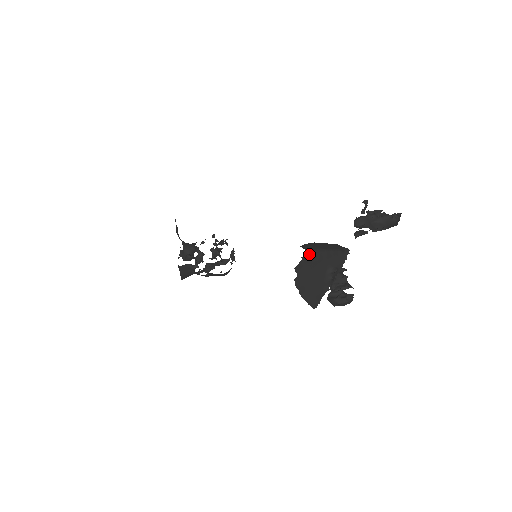
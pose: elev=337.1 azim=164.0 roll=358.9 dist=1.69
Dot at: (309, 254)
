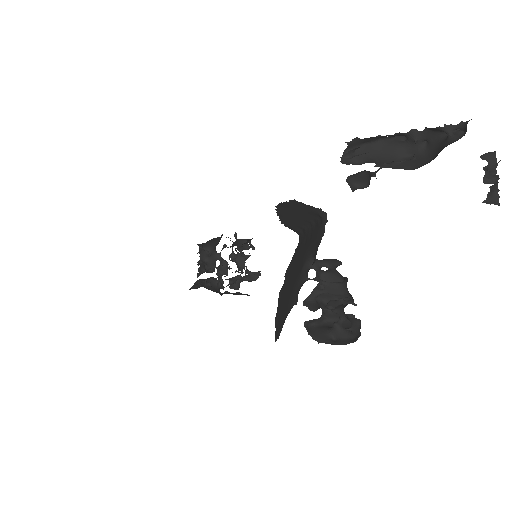
Dot at: (300, 240)
